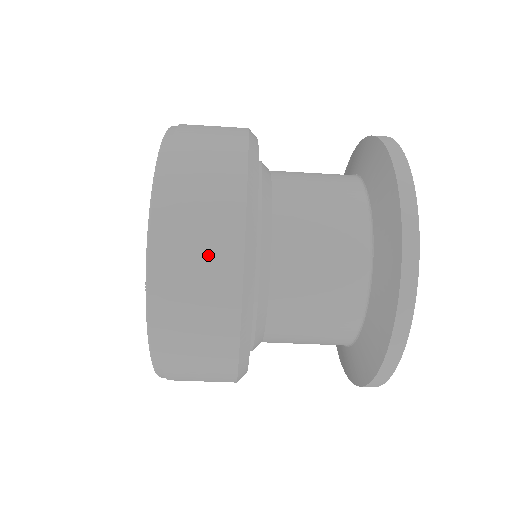
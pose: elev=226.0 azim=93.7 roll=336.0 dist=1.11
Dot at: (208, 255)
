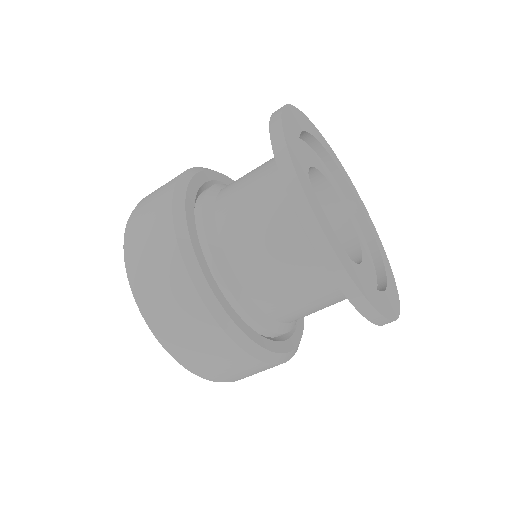
Dot at: (155, 203)
